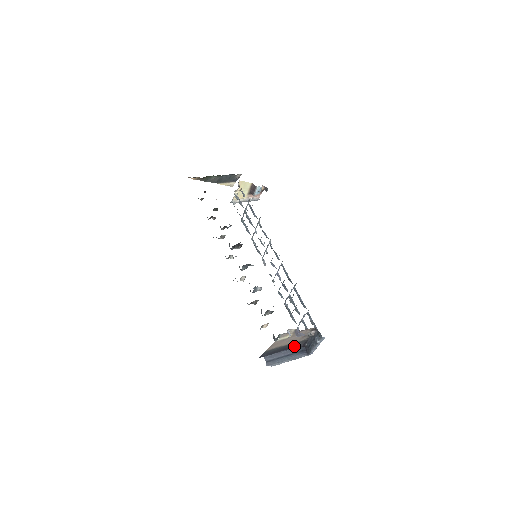
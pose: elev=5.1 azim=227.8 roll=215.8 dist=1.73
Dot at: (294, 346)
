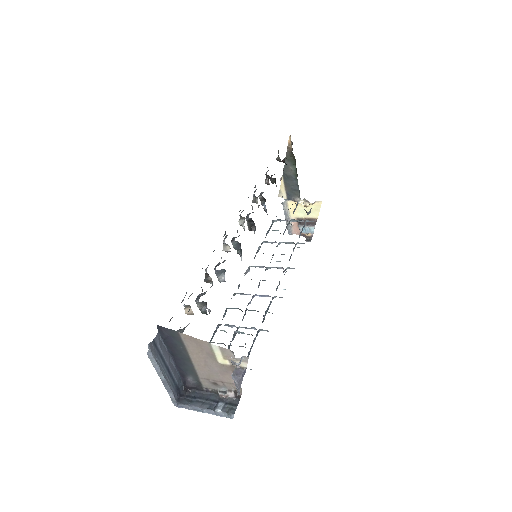
Dot at: (184, 373)
